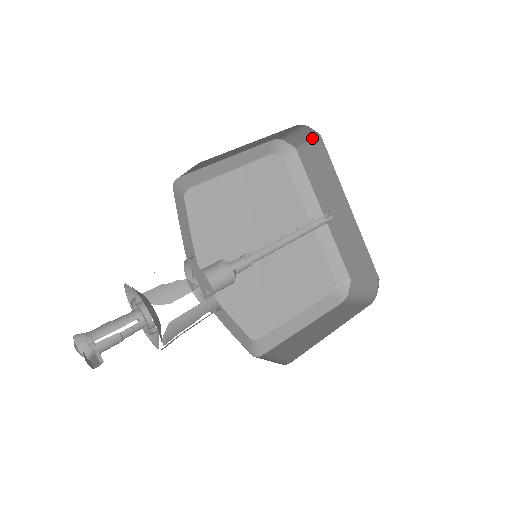
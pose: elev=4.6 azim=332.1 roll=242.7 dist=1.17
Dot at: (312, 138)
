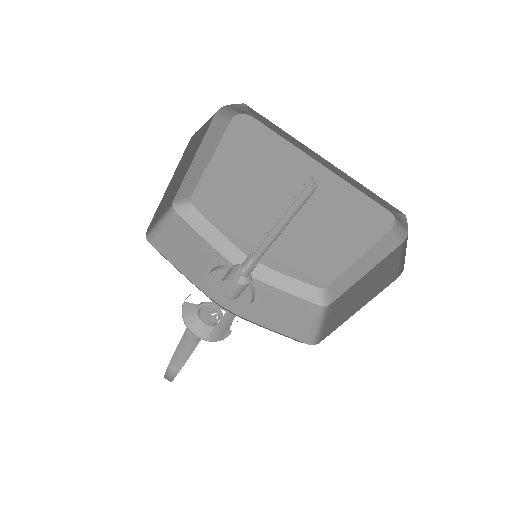
Dot at: occluded
